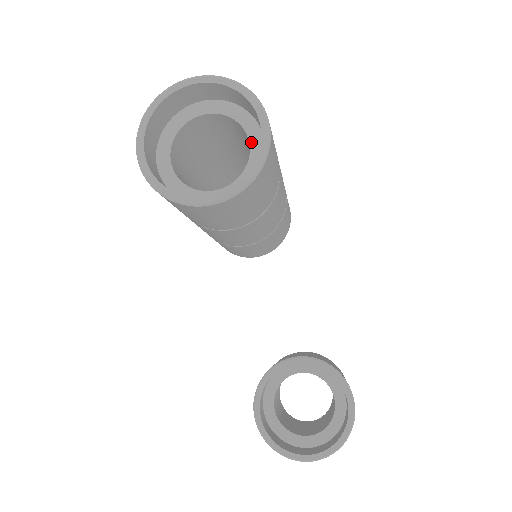
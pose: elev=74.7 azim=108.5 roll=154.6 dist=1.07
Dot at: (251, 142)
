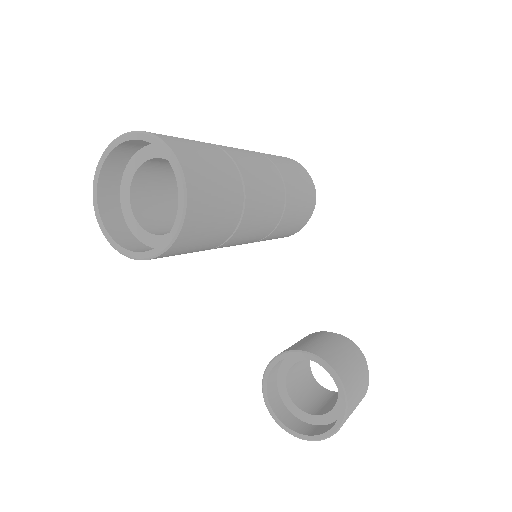
Dot at: occluded
